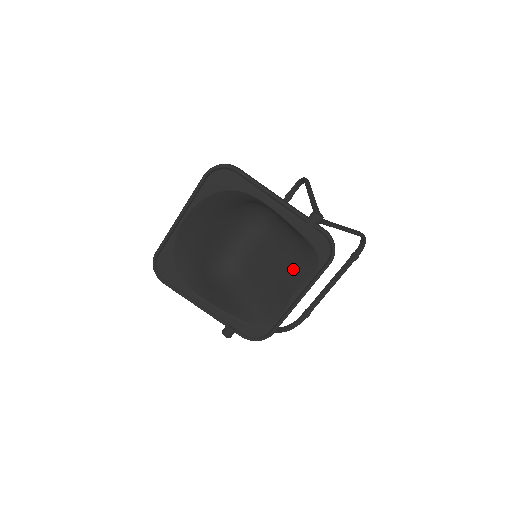
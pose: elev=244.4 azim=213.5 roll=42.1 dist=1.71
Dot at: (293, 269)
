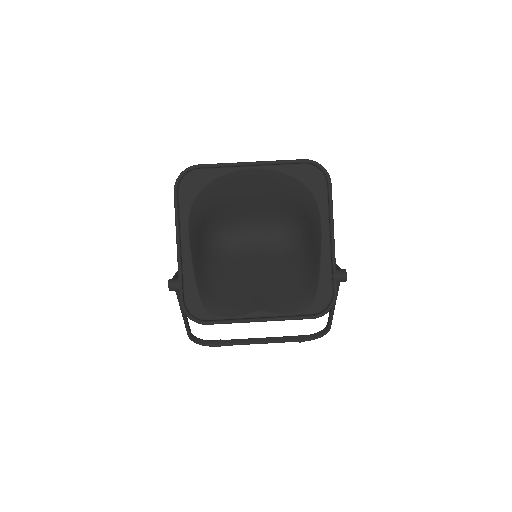
Dot at: (278, 294)
